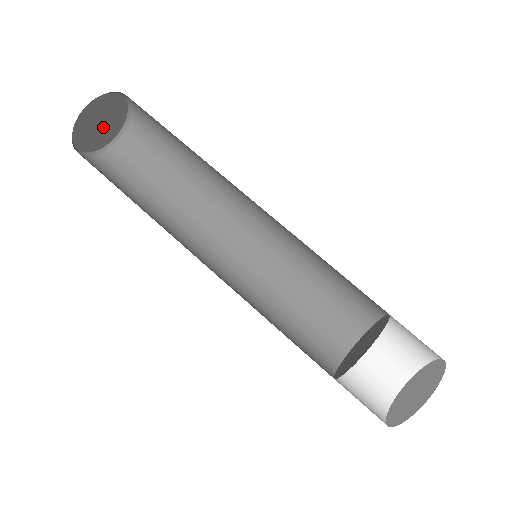
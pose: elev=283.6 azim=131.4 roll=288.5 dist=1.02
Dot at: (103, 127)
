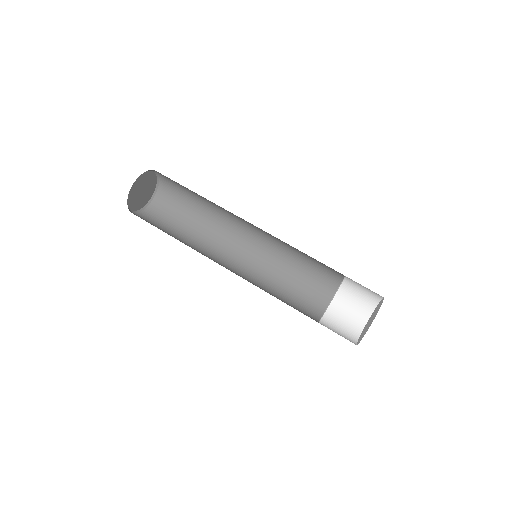
Dot at: (145, 191)
